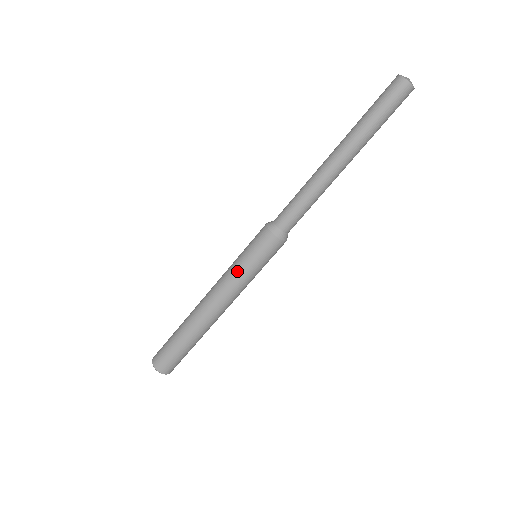
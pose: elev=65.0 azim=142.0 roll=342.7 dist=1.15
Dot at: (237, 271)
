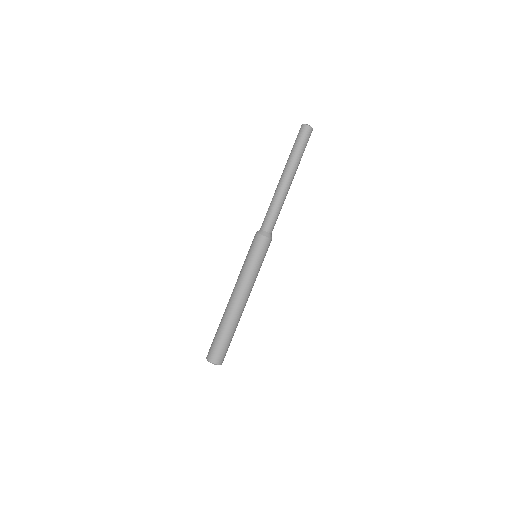
Dot at: (243, 266)
